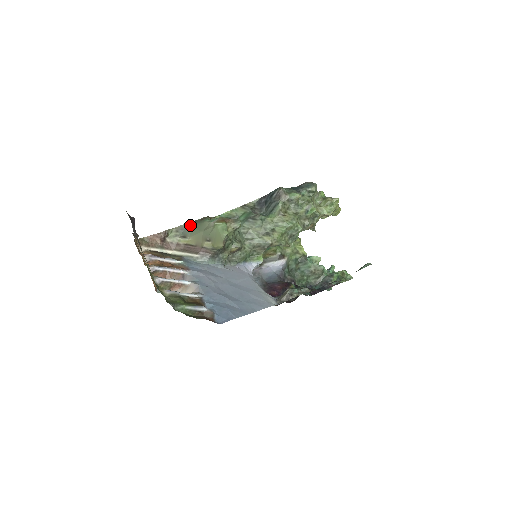
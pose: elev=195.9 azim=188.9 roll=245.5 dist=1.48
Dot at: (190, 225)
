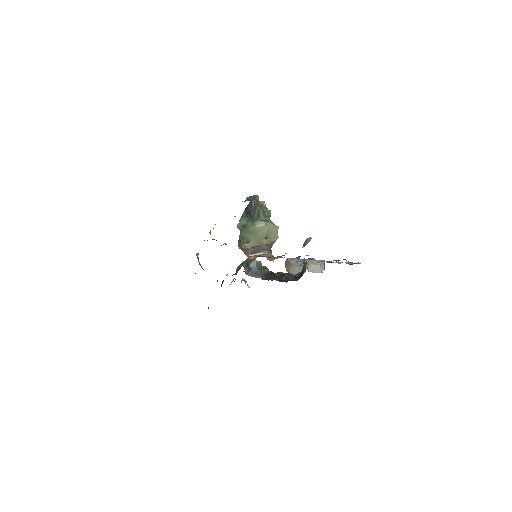
Dot at: (243, 233)
